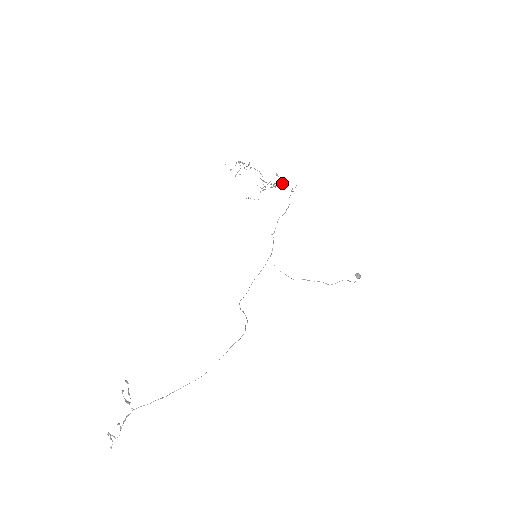
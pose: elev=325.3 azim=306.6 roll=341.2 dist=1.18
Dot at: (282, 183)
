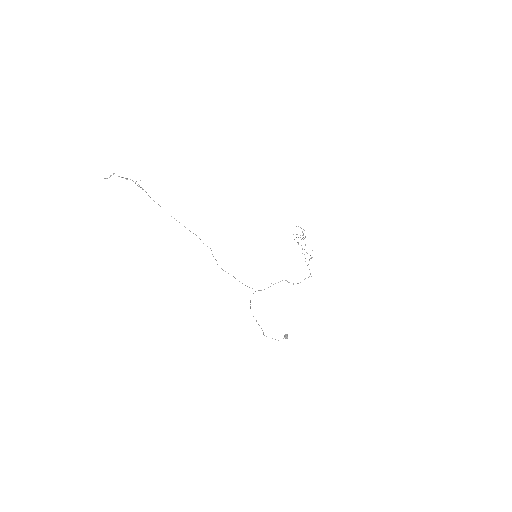
Dot at: occluded
